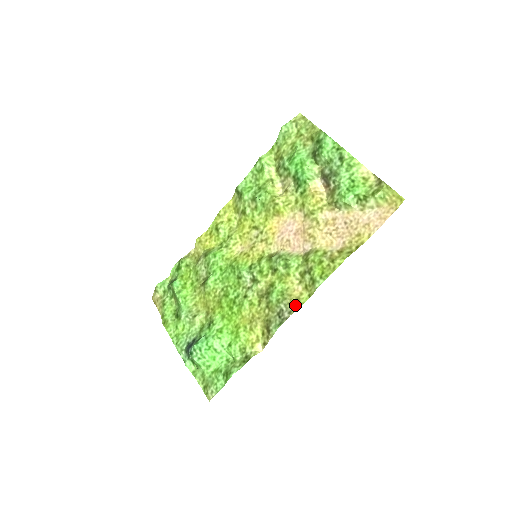
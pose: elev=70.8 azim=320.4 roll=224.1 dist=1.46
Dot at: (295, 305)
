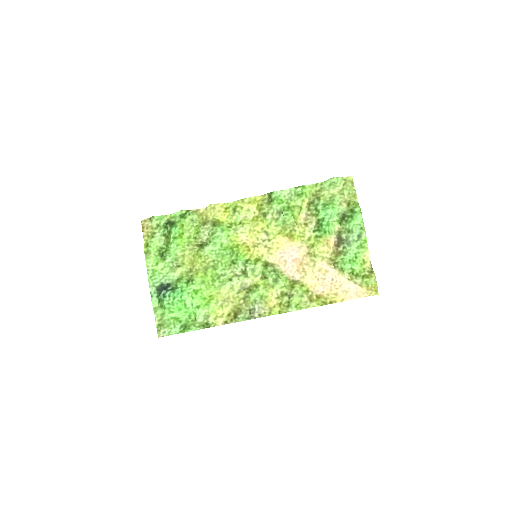
Dot at: (266, 312)
